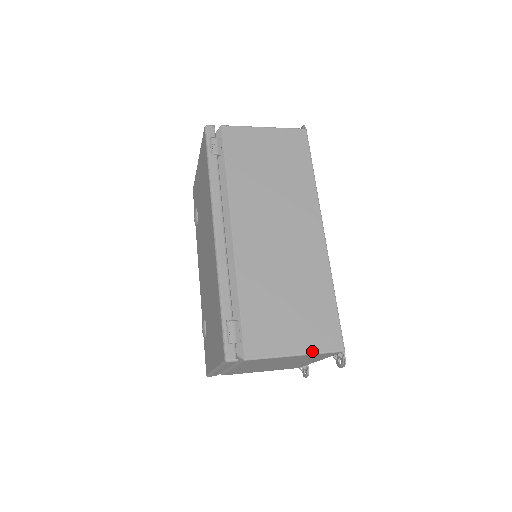
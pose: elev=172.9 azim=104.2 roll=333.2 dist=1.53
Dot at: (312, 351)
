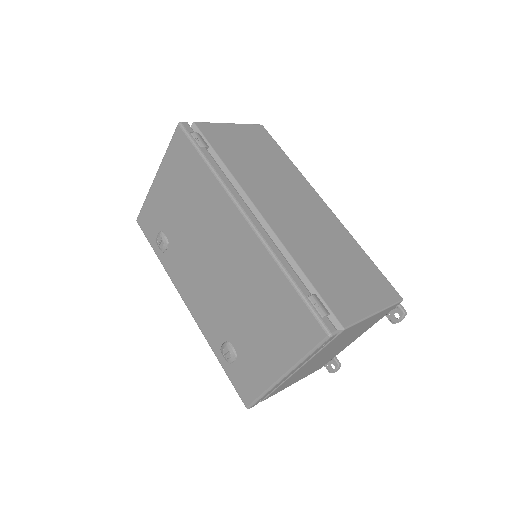
Dot at: (384, 306)
